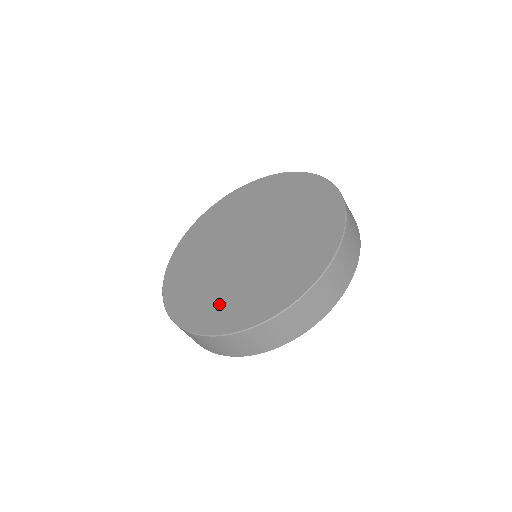
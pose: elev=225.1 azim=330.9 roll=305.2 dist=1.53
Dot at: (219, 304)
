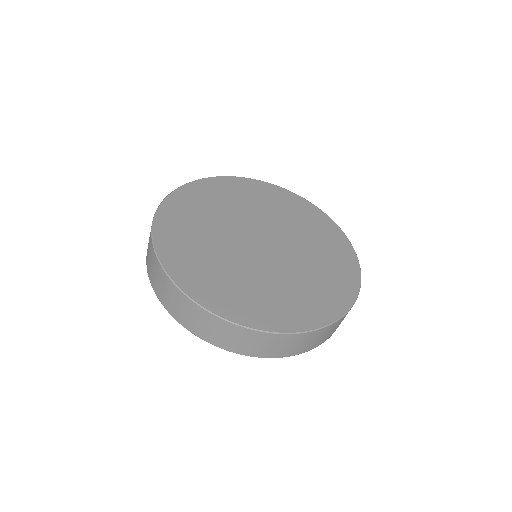
Dot at: (299, 299)
